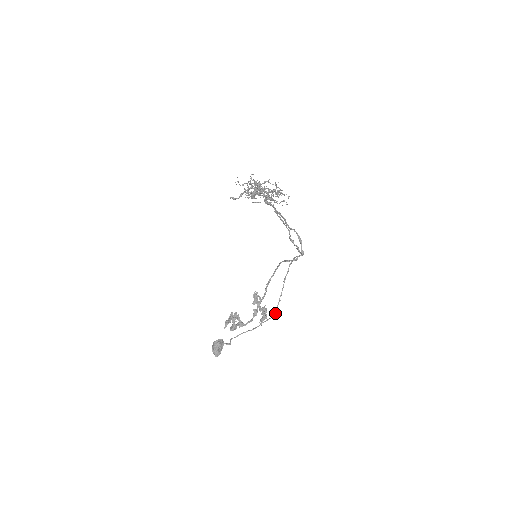
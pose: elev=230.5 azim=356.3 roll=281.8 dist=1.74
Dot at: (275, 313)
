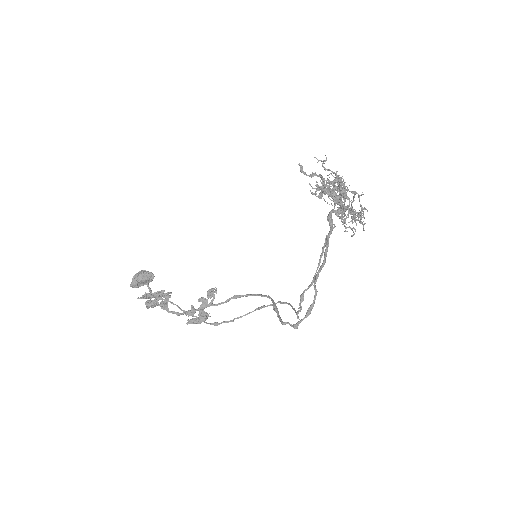
Dot at: (216, 325)
